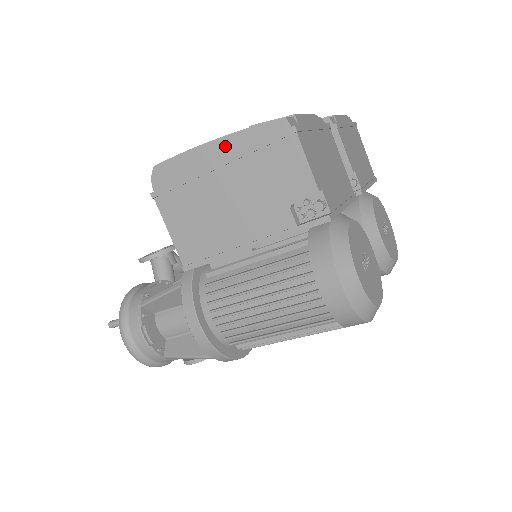
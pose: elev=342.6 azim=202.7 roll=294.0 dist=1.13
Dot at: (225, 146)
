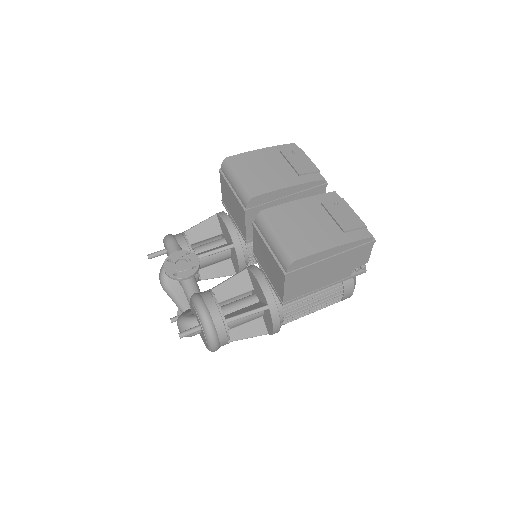
Dot at: (340, 249)
